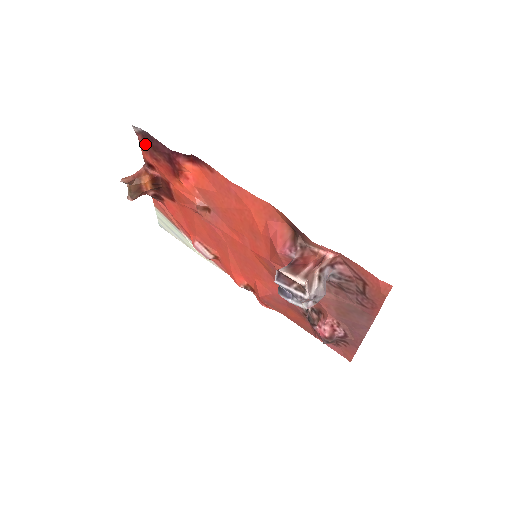
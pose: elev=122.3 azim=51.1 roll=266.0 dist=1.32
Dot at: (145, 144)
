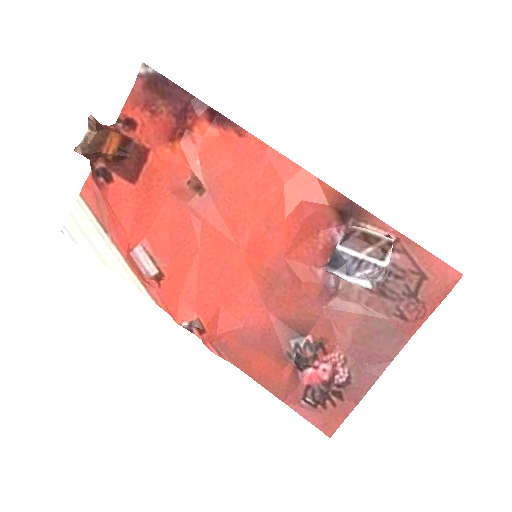
Dot at: (144, 92)
